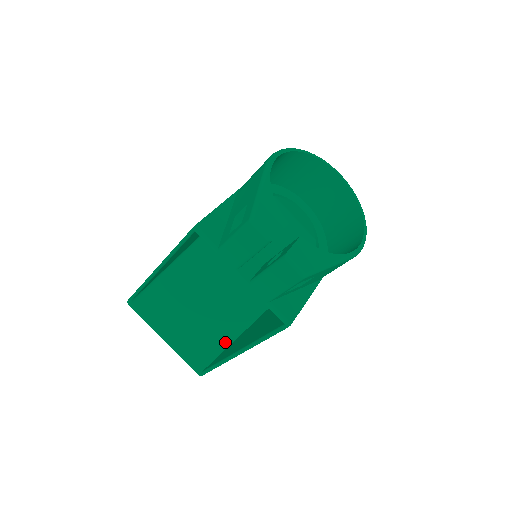
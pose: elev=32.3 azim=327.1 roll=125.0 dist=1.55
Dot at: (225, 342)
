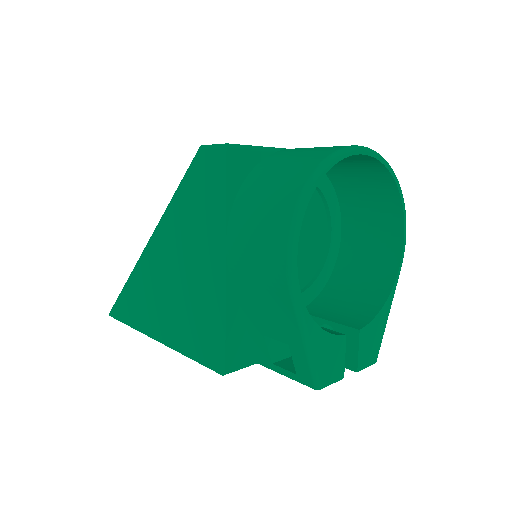
Dot at: occluded
